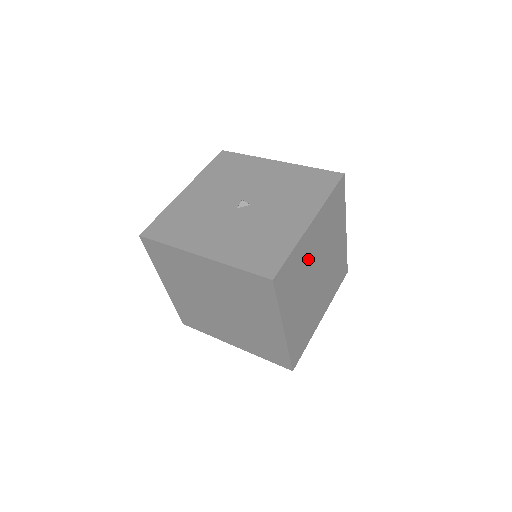
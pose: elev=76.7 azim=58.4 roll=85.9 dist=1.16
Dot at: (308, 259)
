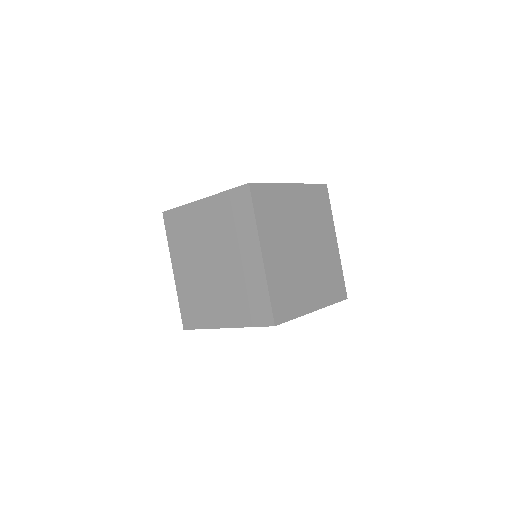
Dot at: (290, 214)
